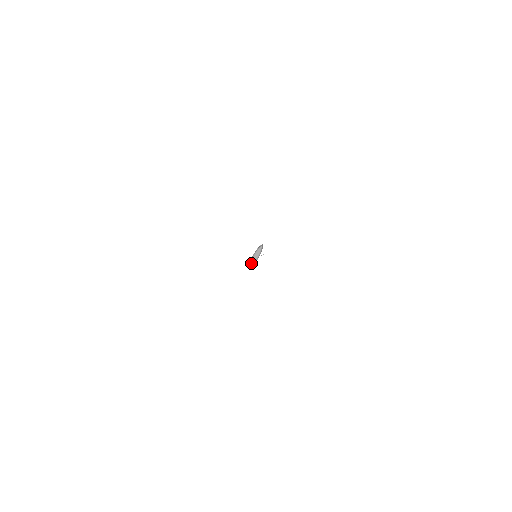
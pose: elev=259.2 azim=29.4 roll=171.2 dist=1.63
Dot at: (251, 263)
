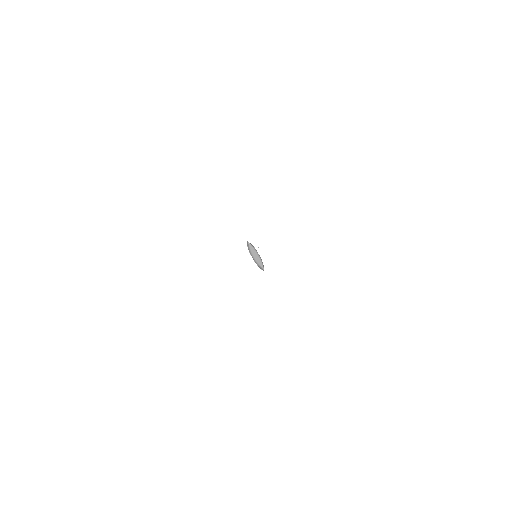
Dot at: (261, 266)
